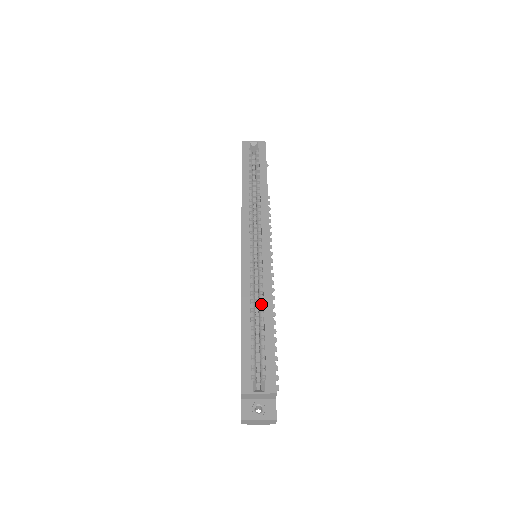
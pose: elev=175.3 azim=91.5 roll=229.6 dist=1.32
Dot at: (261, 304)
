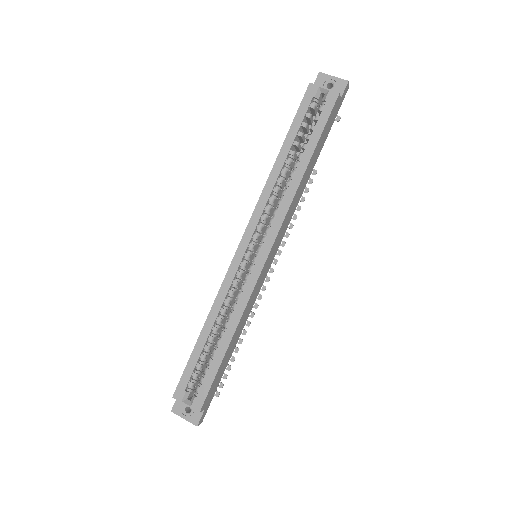
Dot at: (227, 321)
